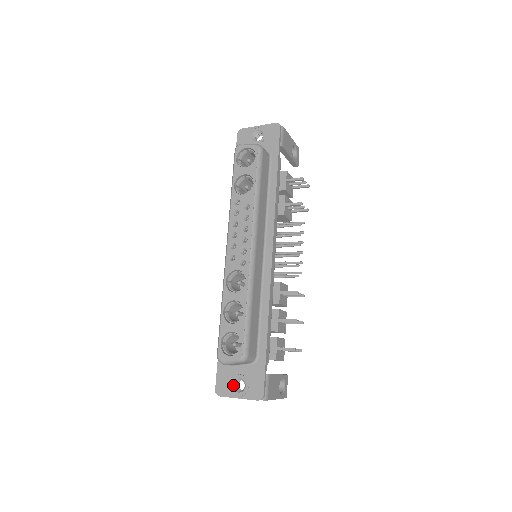
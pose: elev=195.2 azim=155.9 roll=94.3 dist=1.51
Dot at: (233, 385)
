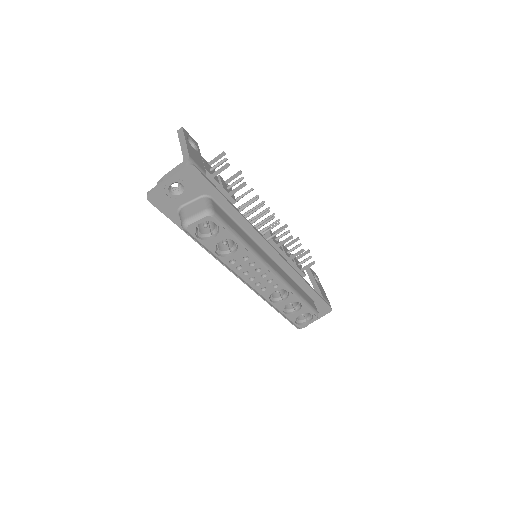
Dot at: occluded
